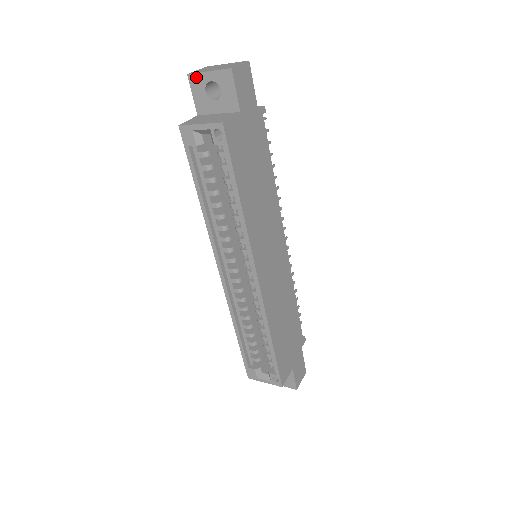
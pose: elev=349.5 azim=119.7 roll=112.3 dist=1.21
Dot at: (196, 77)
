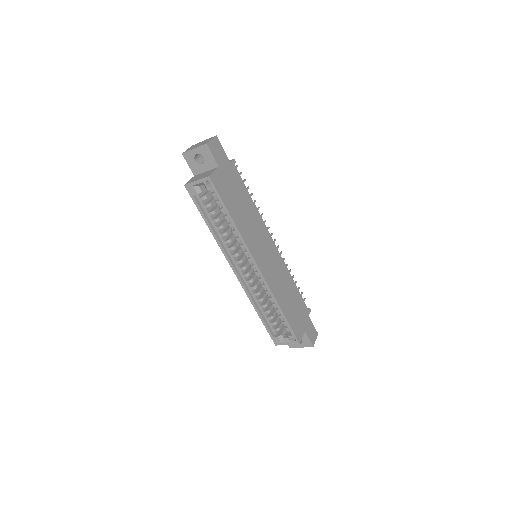
Dot at: (187, 154)
